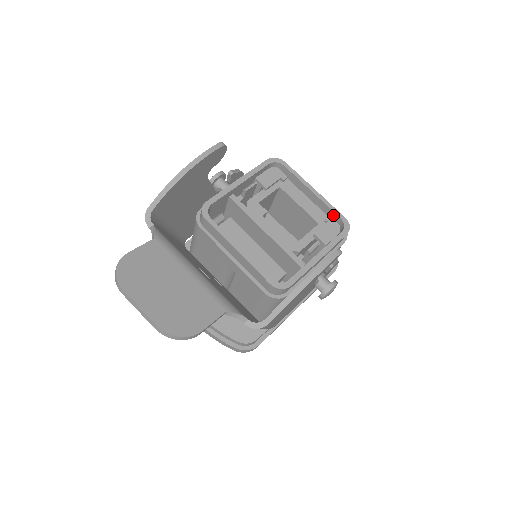
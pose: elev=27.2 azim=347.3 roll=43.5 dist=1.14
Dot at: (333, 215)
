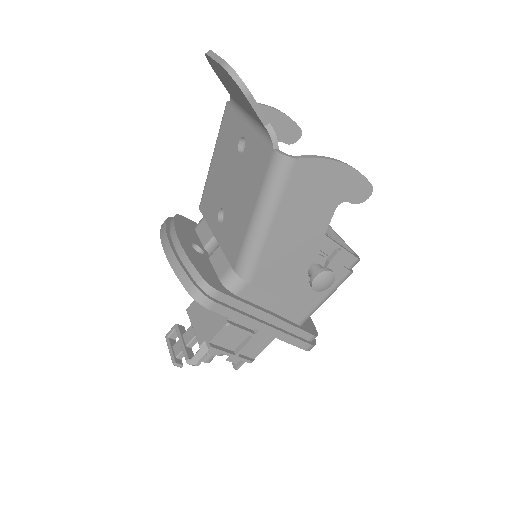
Dot at: occluded
